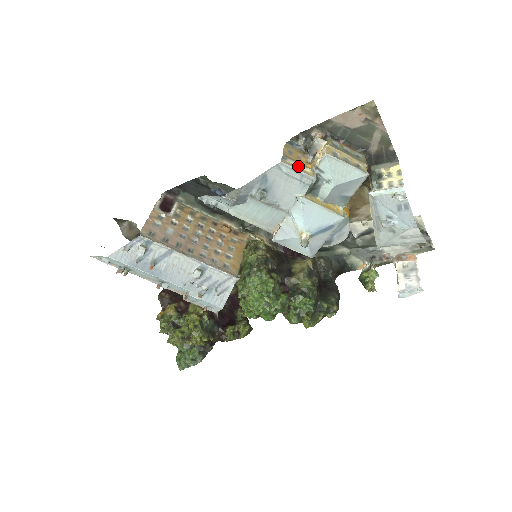
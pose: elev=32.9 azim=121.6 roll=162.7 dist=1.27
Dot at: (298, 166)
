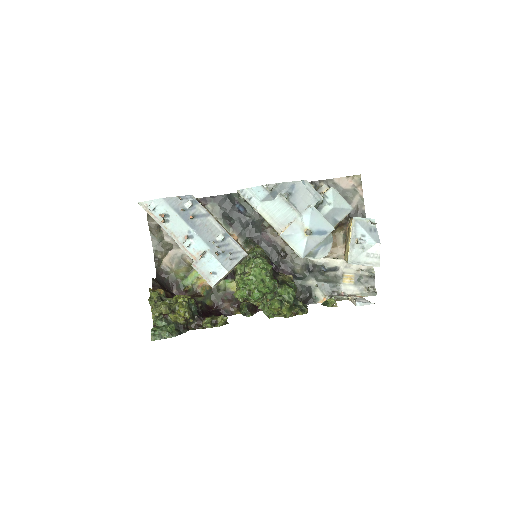
Dot at: (314, 189)
